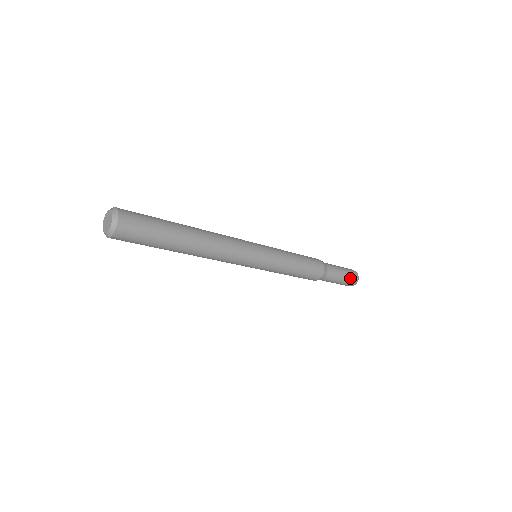
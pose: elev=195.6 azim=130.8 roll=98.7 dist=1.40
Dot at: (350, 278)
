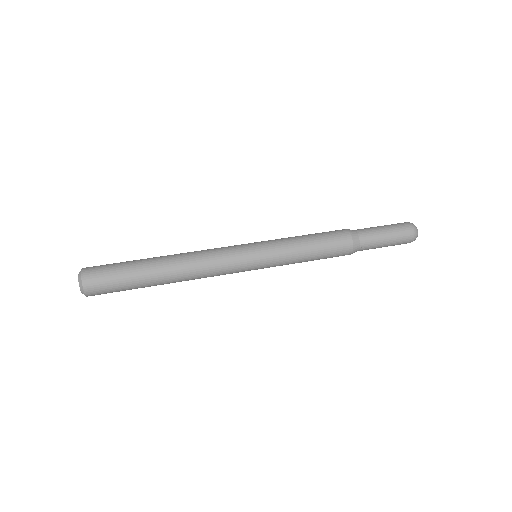
Dot at: (400, 239)
